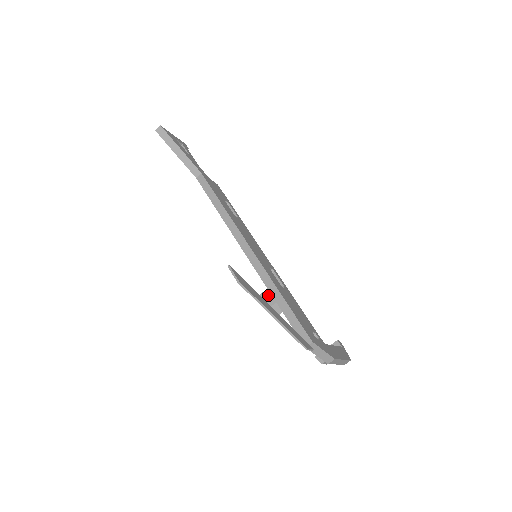
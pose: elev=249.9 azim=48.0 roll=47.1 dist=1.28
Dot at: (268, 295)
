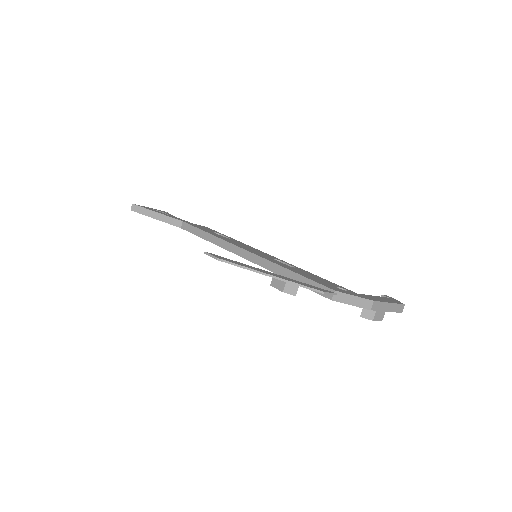
Dot at: occluded
